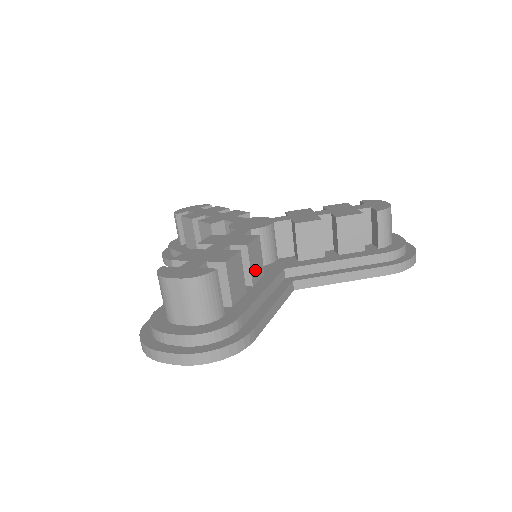
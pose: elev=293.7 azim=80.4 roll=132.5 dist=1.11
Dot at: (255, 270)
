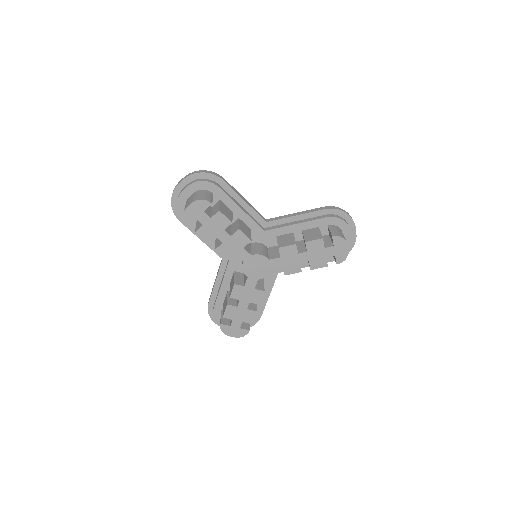
Dot at: occluded
